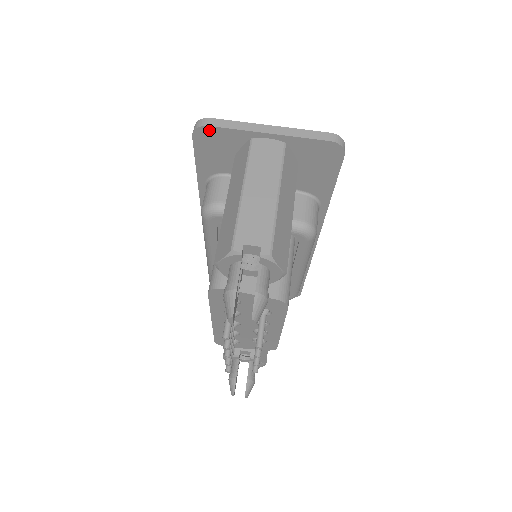
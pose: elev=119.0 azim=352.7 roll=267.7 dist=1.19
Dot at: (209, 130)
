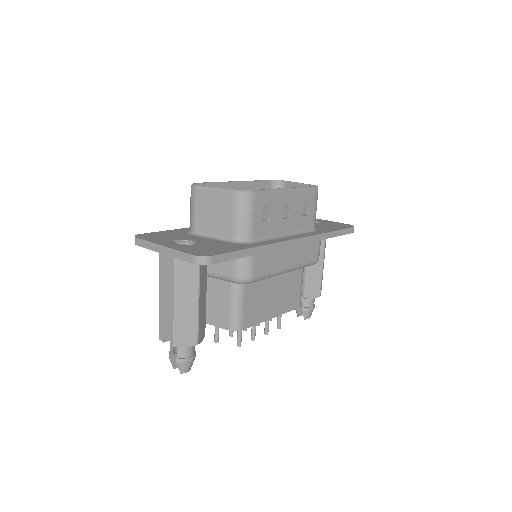
Dot at: occluded
